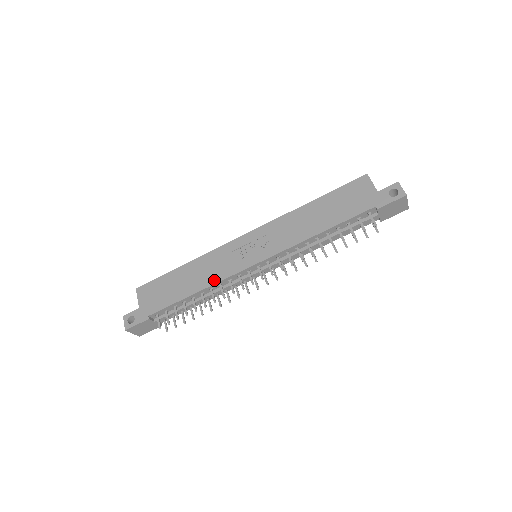
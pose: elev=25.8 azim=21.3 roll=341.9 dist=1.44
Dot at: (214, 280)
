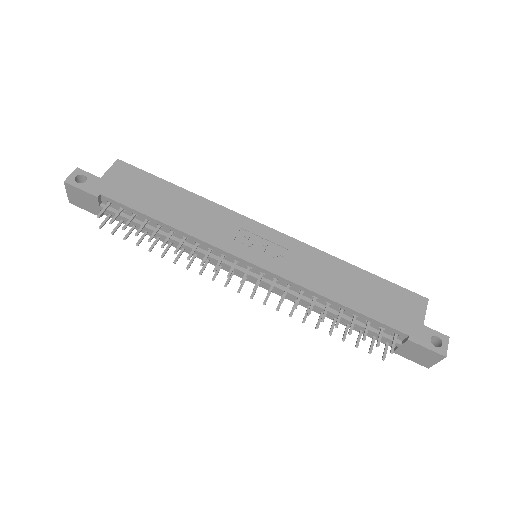
Dot at: (197, 233)
